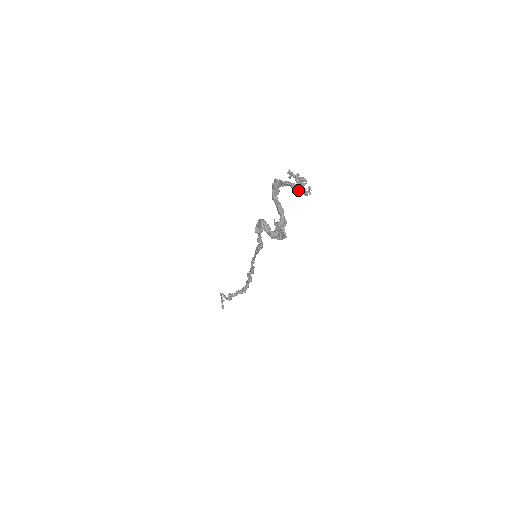
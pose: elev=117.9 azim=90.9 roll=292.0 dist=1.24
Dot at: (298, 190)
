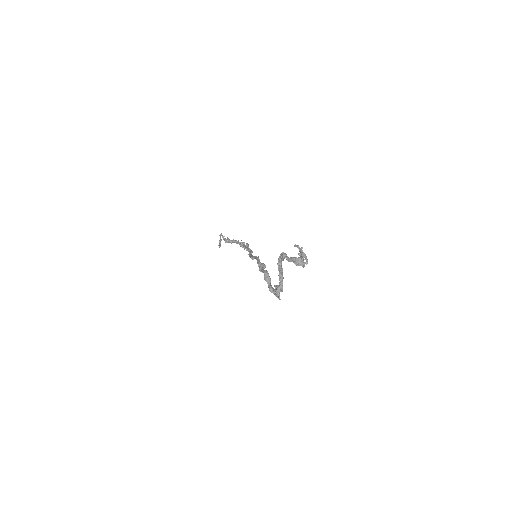
Dot at: (298, 265)
